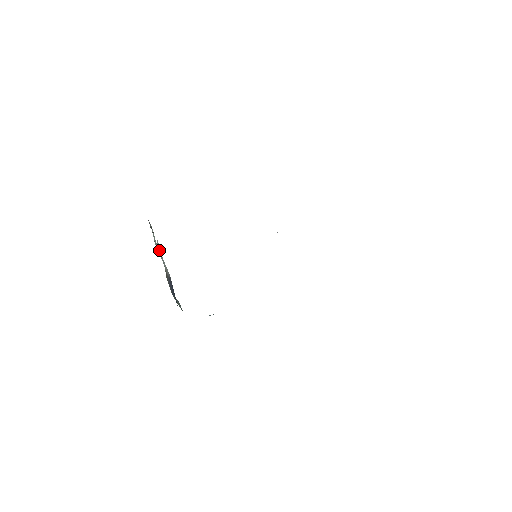
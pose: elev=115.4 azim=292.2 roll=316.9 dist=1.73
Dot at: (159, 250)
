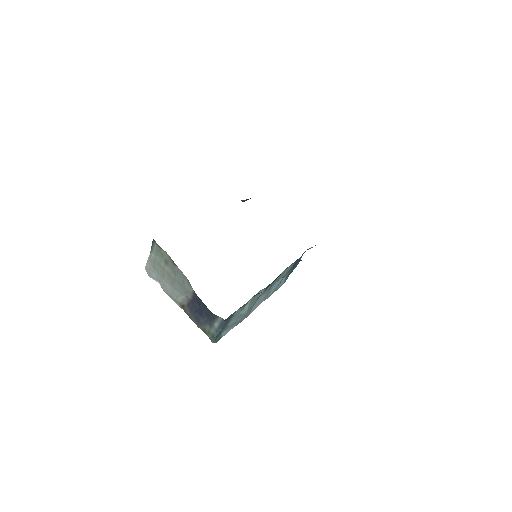
Dot at: (166, 290)
